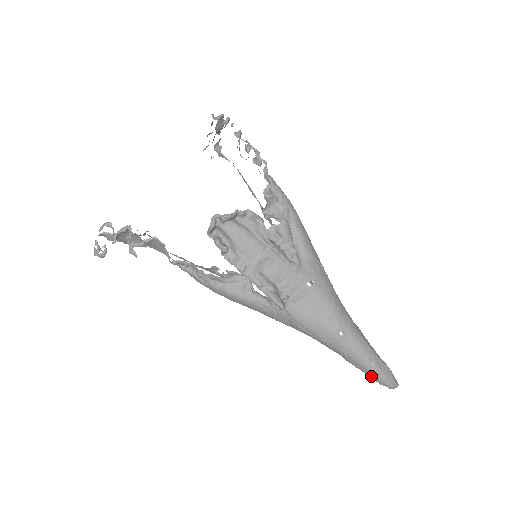
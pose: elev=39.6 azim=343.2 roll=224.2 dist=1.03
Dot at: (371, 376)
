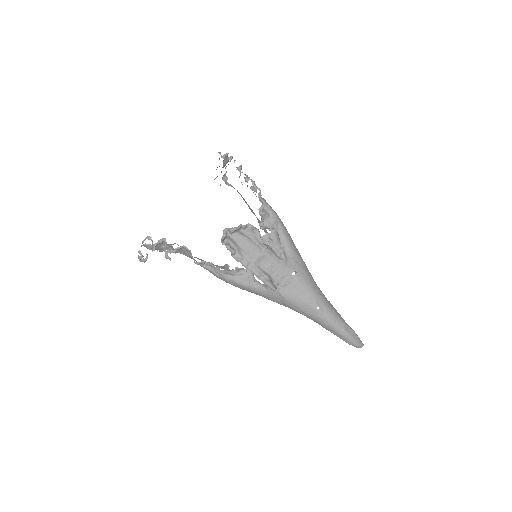
Dot at: (342, 338)
